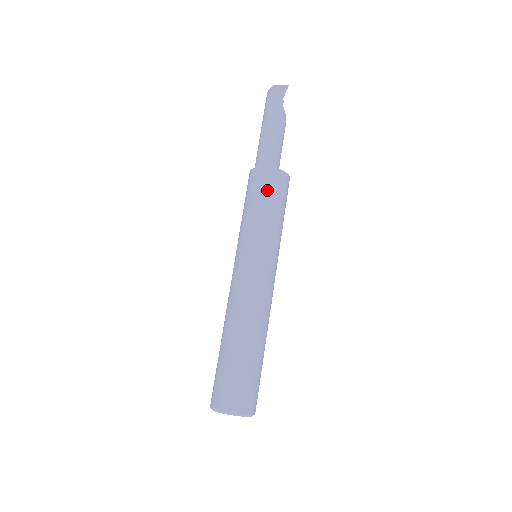
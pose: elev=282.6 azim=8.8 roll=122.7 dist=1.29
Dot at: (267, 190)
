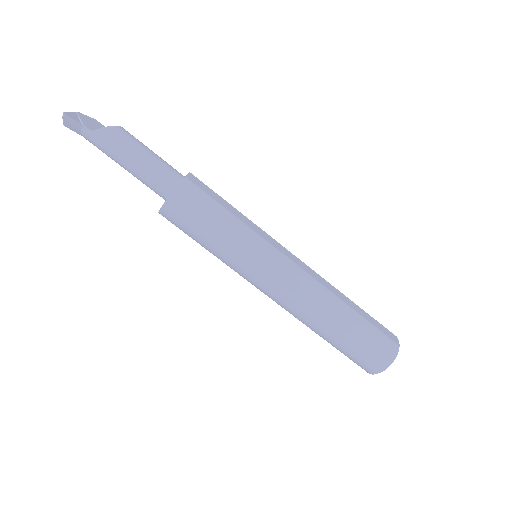
Dot at: (185, 228)
